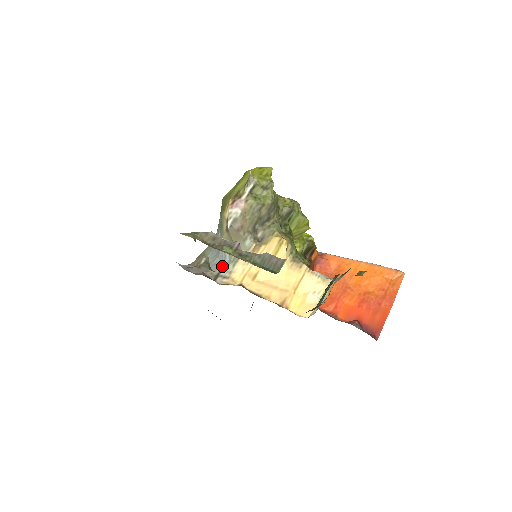
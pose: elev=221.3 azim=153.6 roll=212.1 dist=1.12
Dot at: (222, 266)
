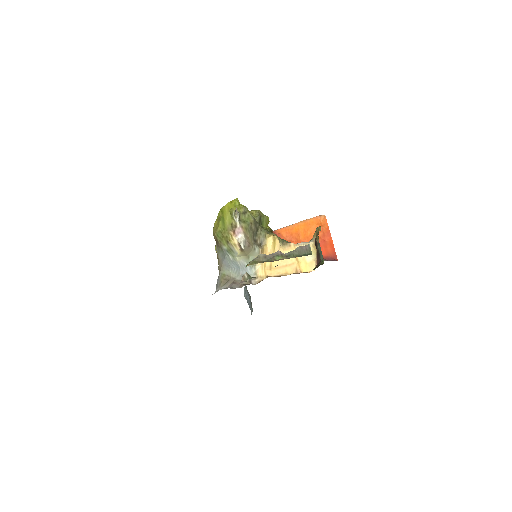
Dot at: occluded
